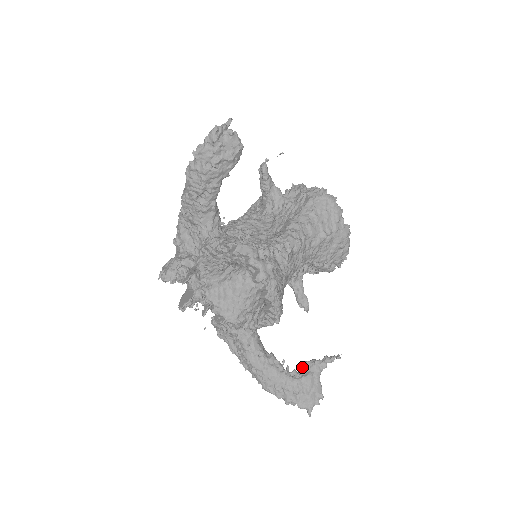
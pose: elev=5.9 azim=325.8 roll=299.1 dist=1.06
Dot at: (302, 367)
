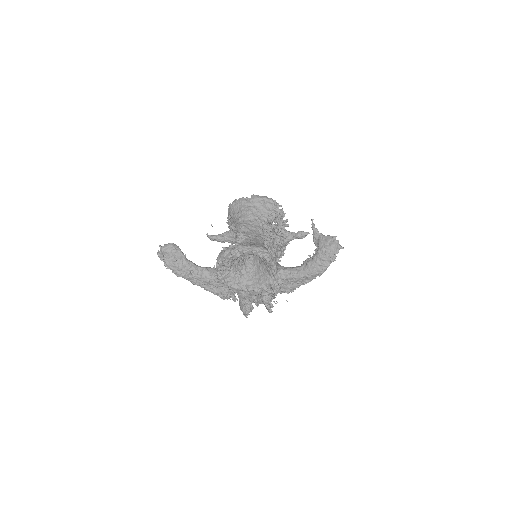
Dot at: (315, 245)
